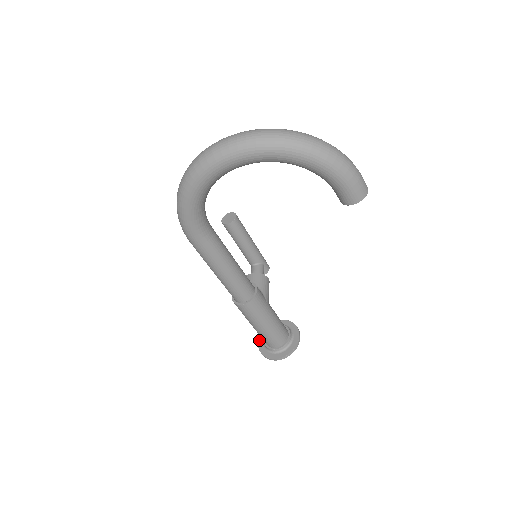
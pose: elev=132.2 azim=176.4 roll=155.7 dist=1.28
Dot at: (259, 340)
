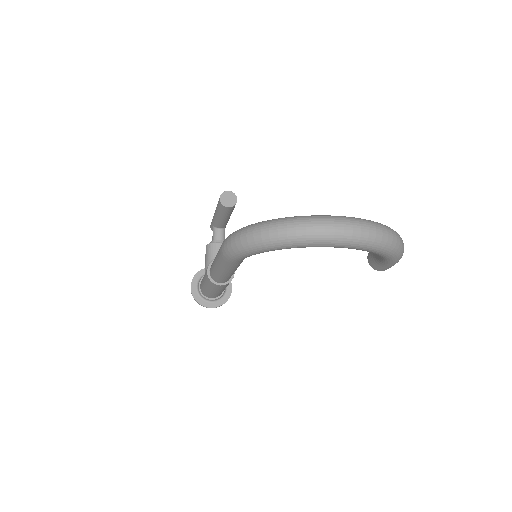
Dot at: (192, 284)
